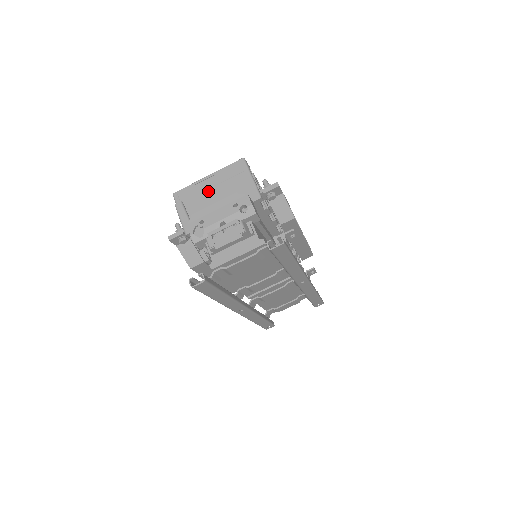
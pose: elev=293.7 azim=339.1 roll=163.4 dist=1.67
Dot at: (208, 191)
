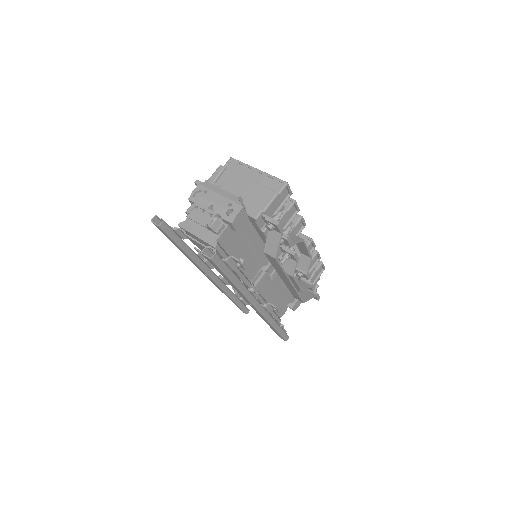
Dot at: (244, 179)
